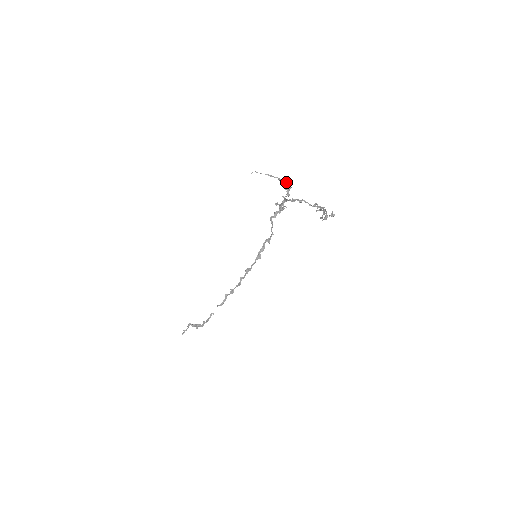
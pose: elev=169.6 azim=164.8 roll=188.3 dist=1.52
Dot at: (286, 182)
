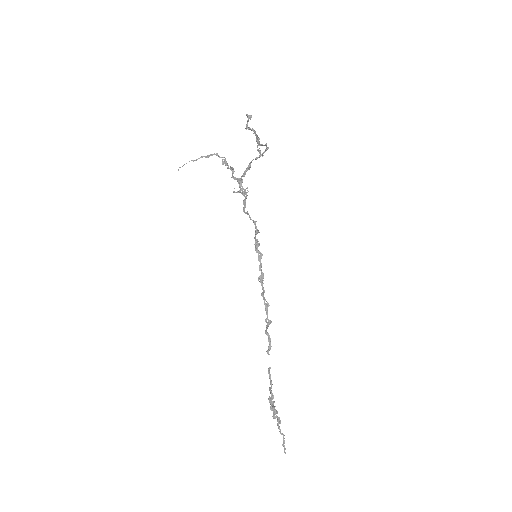
Dot at: (213, 154)
